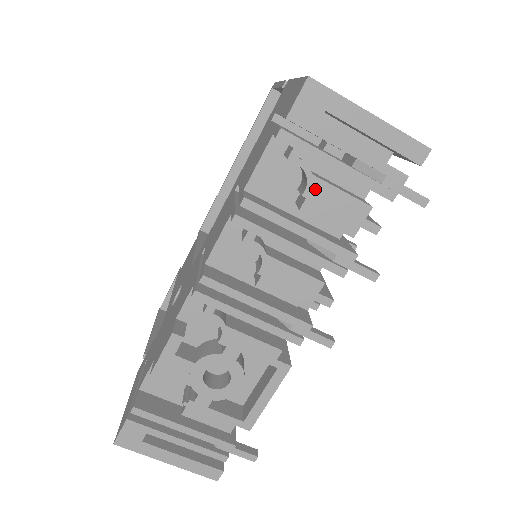
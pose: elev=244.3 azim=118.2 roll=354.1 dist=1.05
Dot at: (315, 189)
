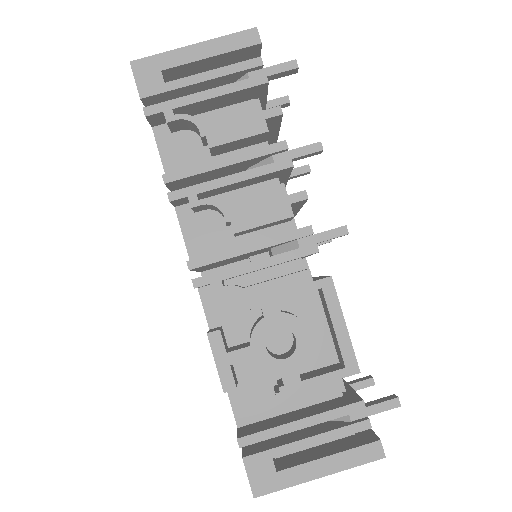
Dot at: (205, 124)
